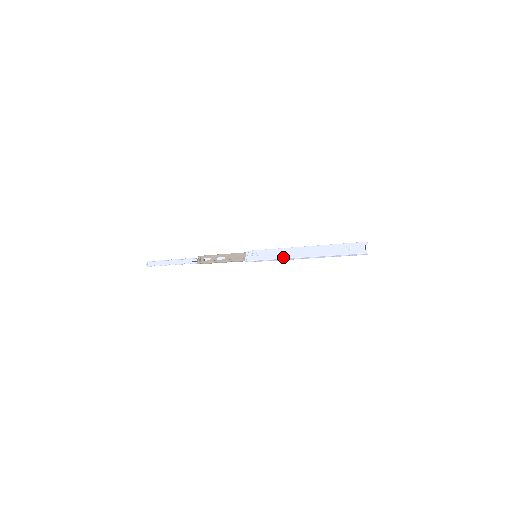
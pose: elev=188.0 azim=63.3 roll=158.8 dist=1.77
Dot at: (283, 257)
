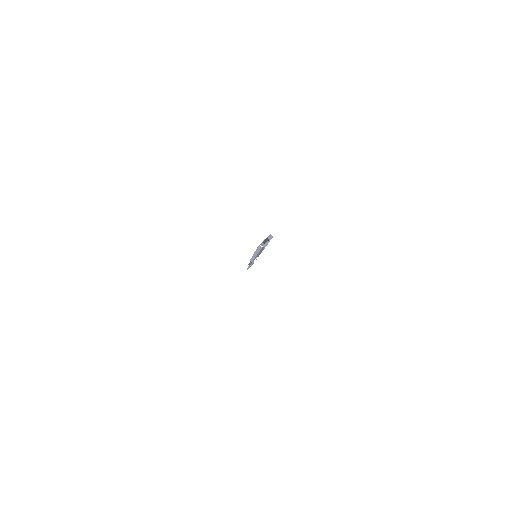
Dot at: occluded
